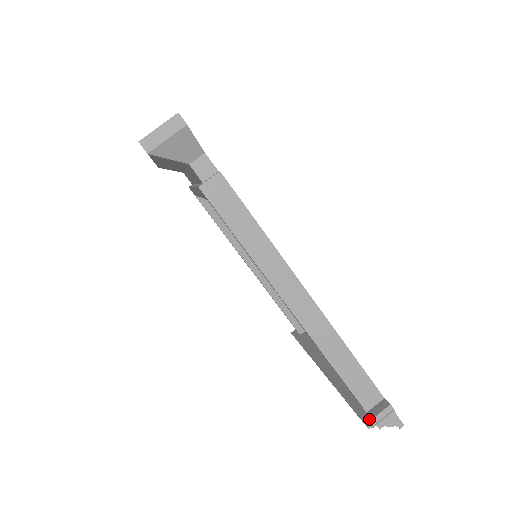
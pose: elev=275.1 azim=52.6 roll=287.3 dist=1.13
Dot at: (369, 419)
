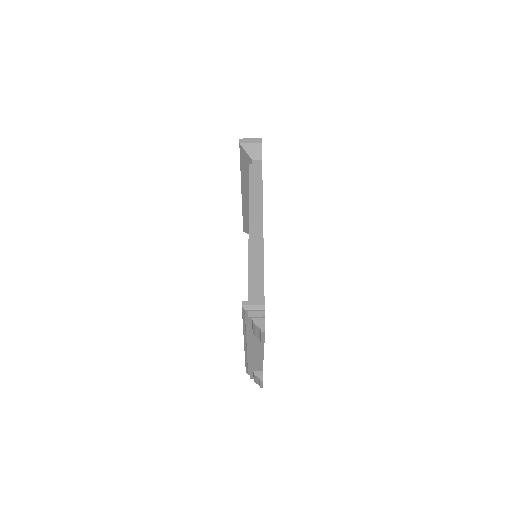
Dot at: (246, 301)
